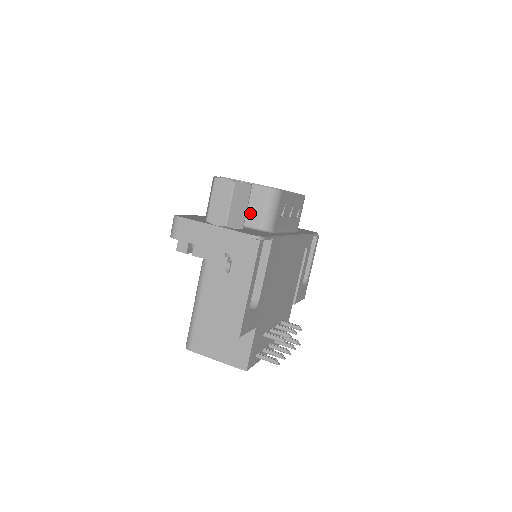
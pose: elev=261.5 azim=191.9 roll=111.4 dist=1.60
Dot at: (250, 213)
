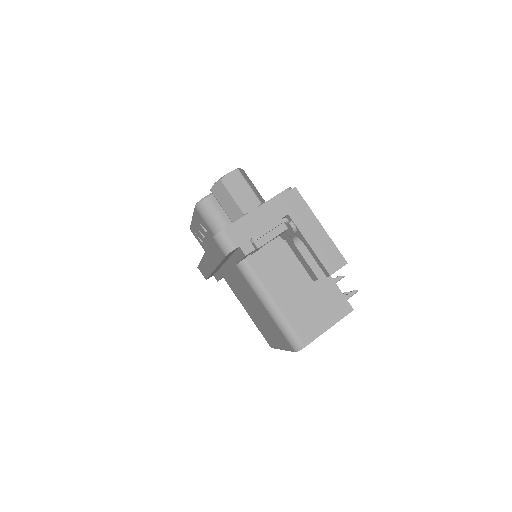
Dot at: occluded
